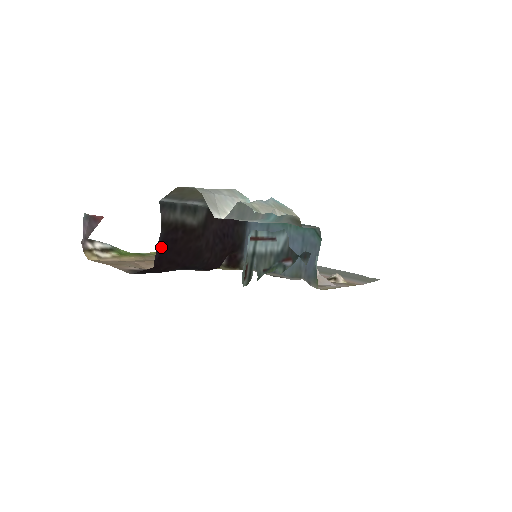
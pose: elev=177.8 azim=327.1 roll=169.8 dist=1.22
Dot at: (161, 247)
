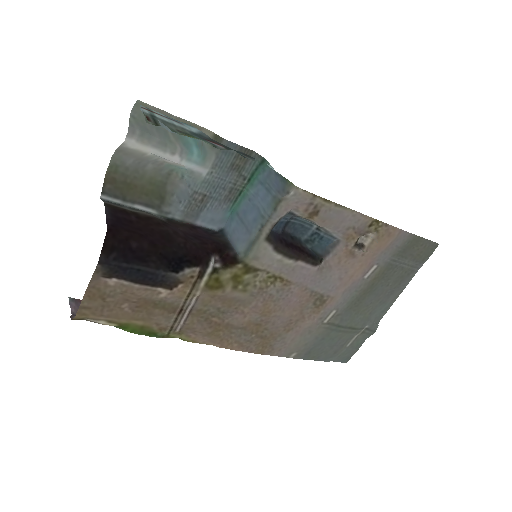
Dot at: (112, 219)
